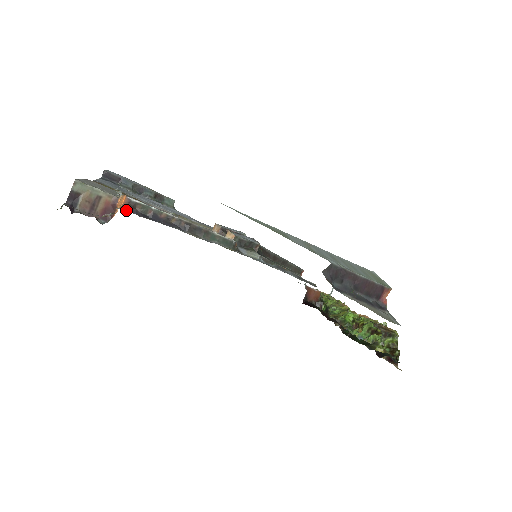
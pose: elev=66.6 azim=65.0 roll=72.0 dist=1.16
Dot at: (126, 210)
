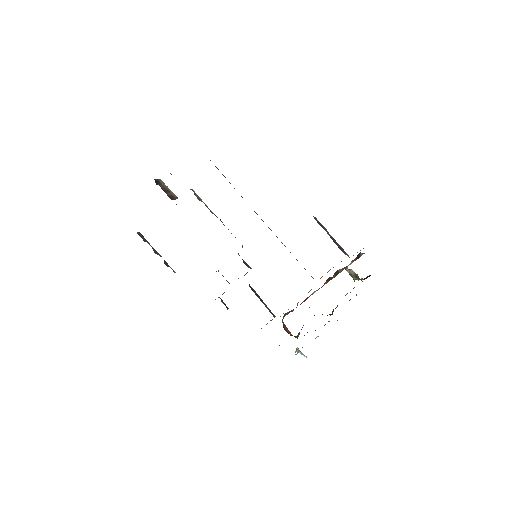
Dot at: (192, 190)
